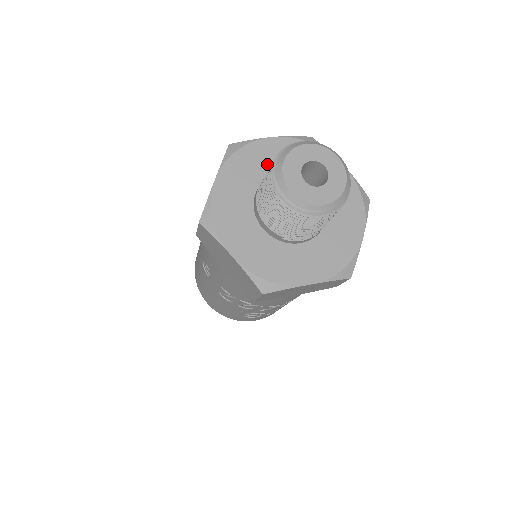
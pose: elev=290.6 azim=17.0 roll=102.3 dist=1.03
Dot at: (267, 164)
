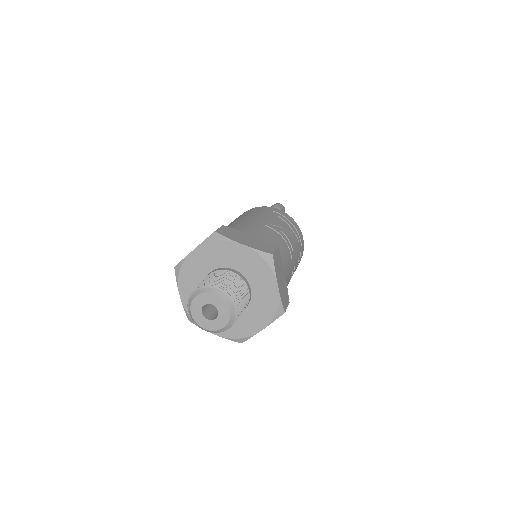
Dot at: (228, 259)
